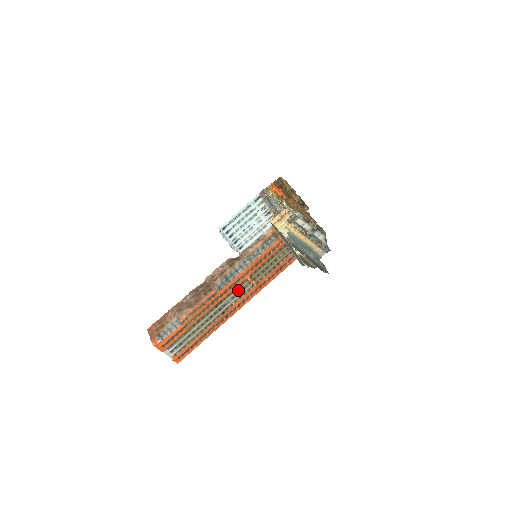
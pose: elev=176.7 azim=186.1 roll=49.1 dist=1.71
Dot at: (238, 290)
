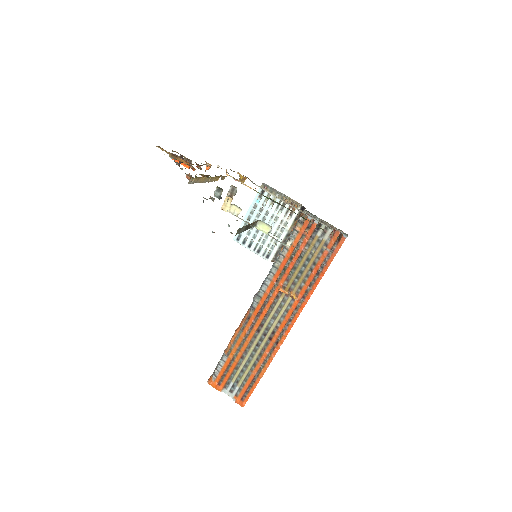
Dot at: (276, 307)
